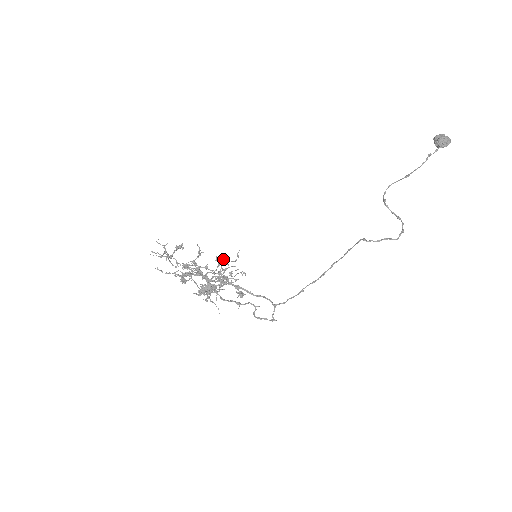
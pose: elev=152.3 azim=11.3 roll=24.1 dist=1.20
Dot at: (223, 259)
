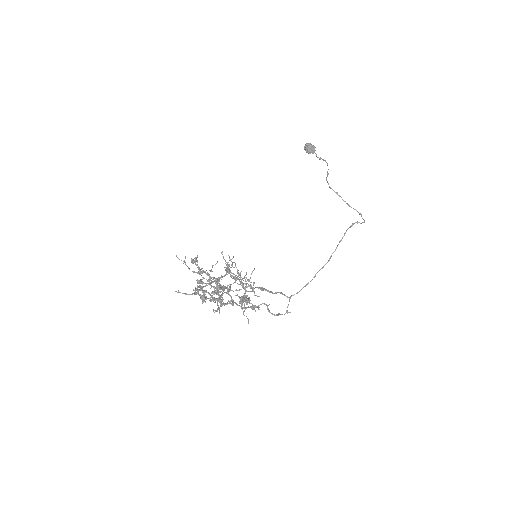
Dot at: (235, 265)
